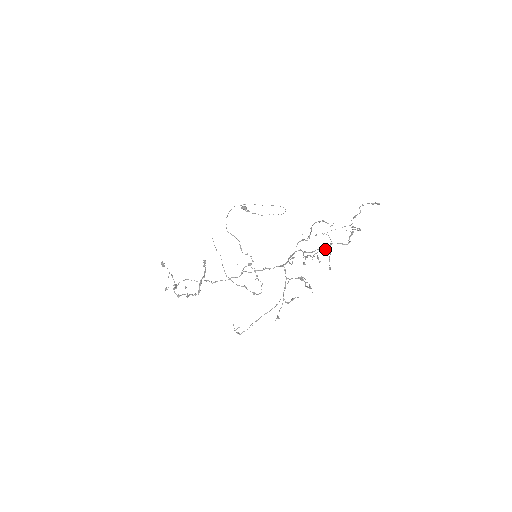
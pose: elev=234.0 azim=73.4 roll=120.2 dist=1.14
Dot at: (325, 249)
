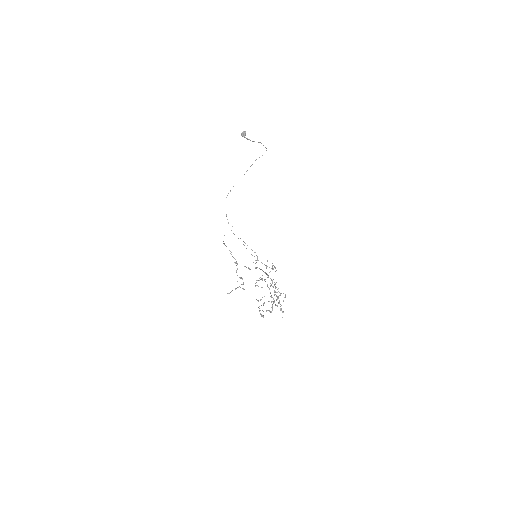
Dot at: (271, 297)
